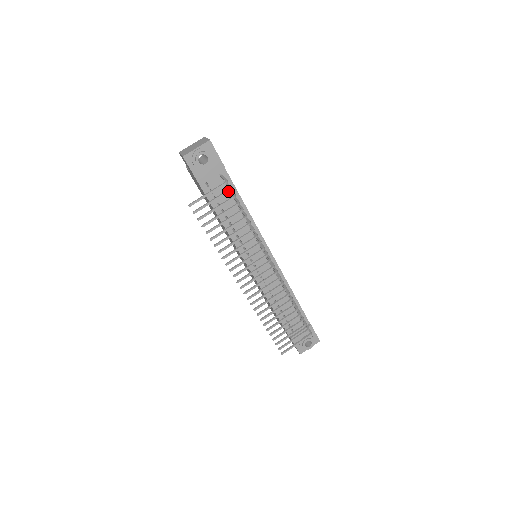
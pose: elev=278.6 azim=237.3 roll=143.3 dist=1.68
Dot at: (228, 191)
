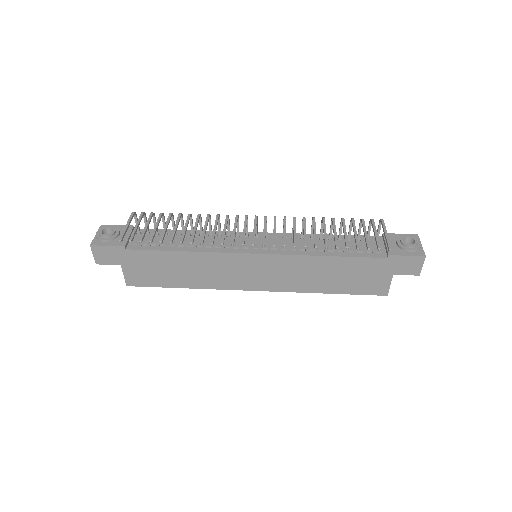
Dot at: (141, 213)
